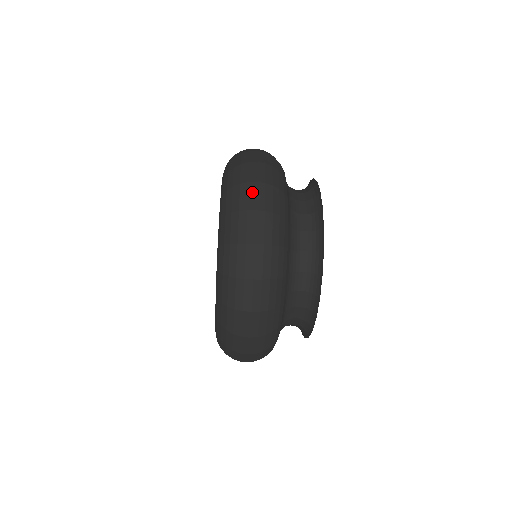
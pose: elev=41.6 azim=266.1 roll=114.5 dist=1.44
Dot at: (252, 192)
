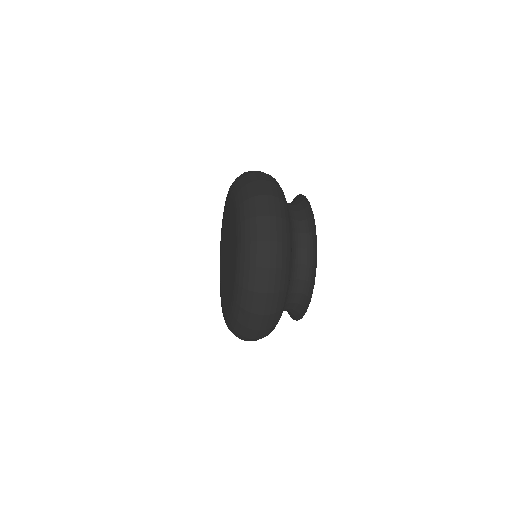
Dot at: (259, 321)
